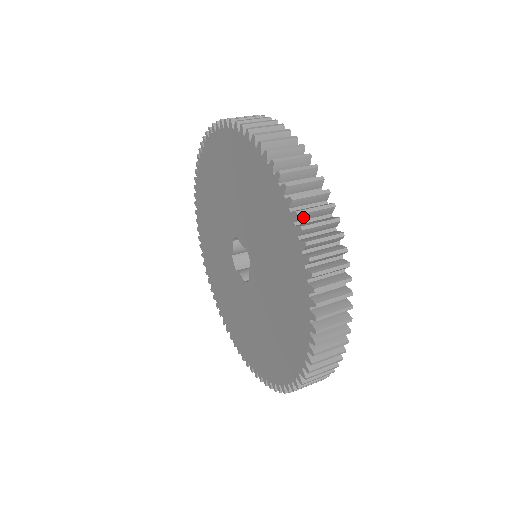
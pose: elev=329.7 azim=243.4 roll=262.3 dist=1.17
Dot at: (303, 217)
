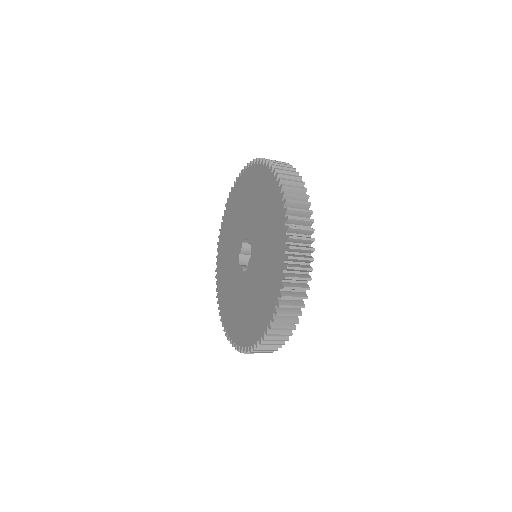
Dot at: (291, 213)
